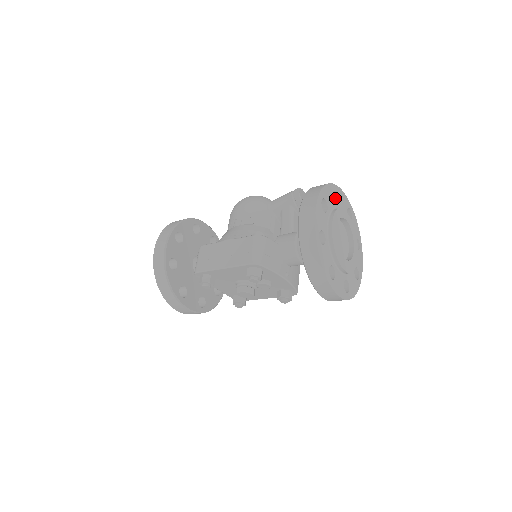
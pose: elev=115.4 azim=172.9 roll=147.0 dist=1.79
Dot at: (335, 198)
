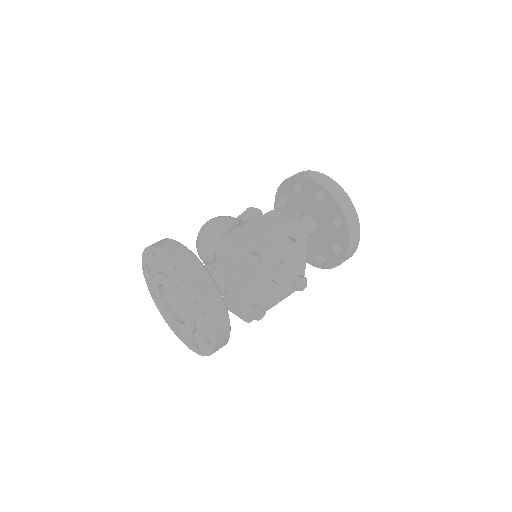
Dot at: occluded
